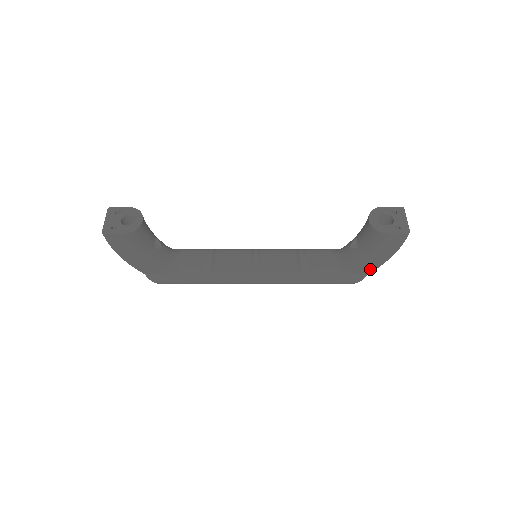
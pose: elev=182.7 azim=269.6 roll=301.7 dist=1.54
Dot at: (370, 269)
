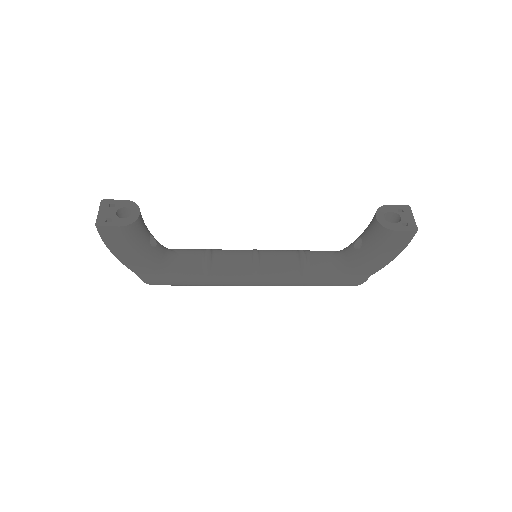
Dot at: (373, 270)
